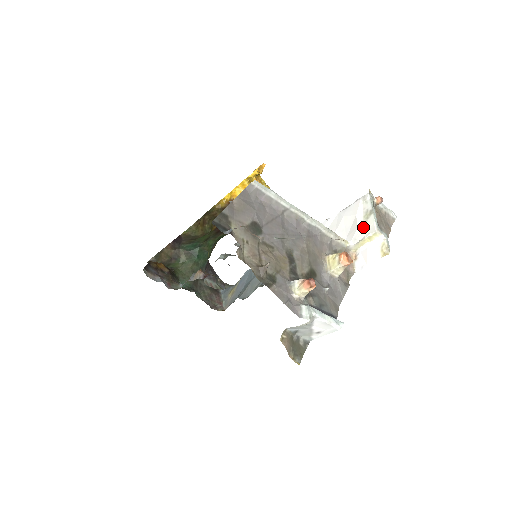
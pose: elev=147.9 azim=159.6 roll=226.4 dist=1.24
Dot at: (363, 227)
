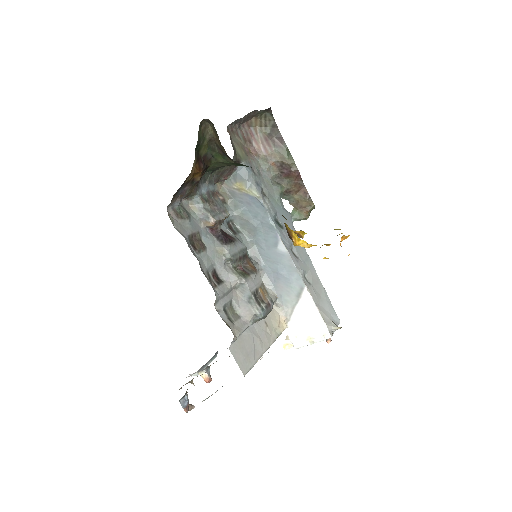
Dot at: (299, 338)
